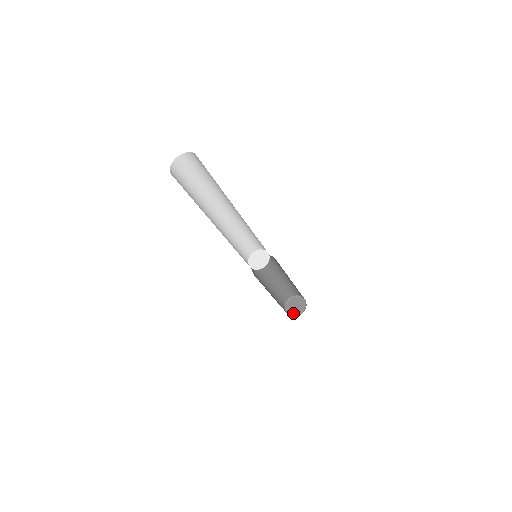
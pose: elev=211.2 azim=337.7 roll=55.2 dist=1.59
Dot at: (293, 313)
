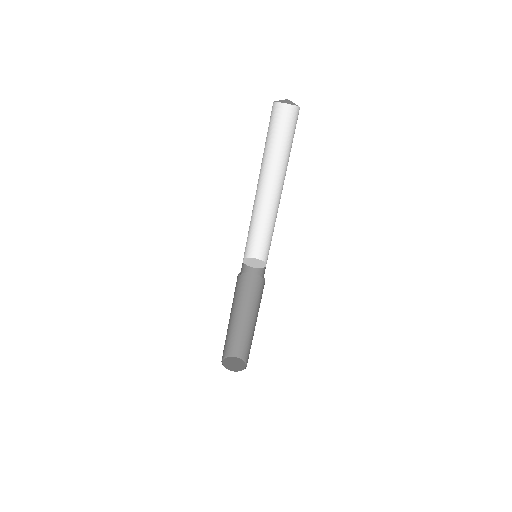
Dot at: (230, 368)
